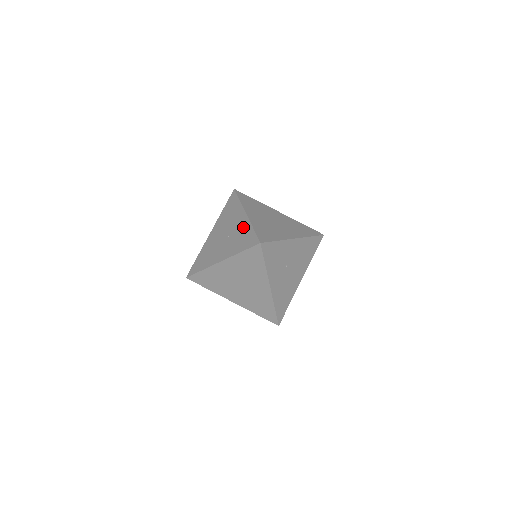
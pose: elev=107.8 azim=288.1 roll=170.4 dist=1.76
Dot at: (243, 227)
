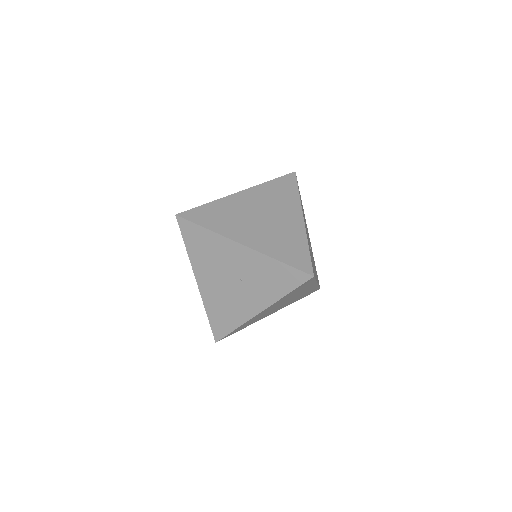
Dot at: (257, 264)
